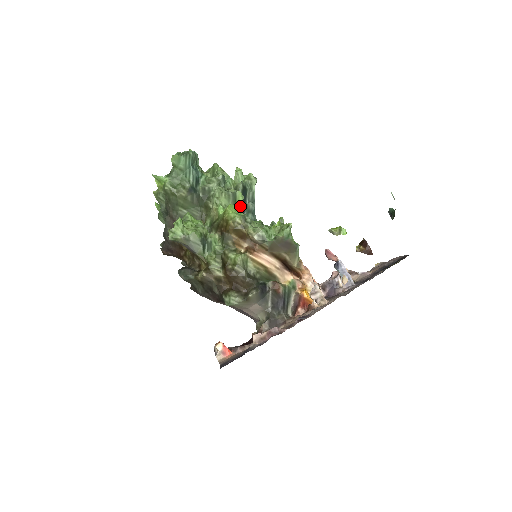
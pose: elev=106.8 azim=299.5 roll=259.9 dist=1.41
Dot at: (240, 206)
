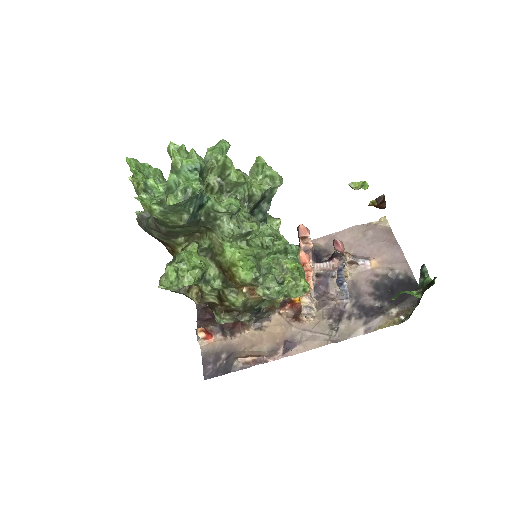
Dot at: (254, 257)
